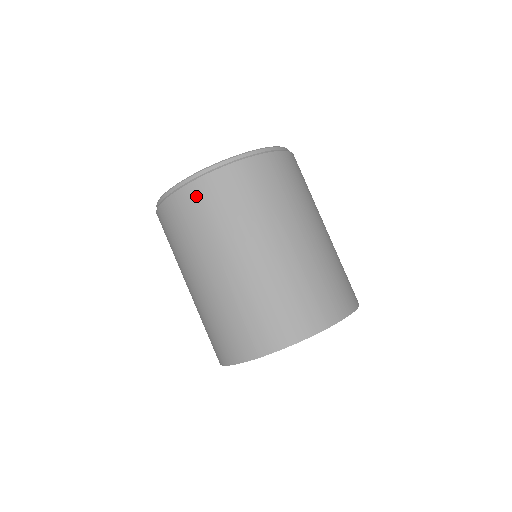
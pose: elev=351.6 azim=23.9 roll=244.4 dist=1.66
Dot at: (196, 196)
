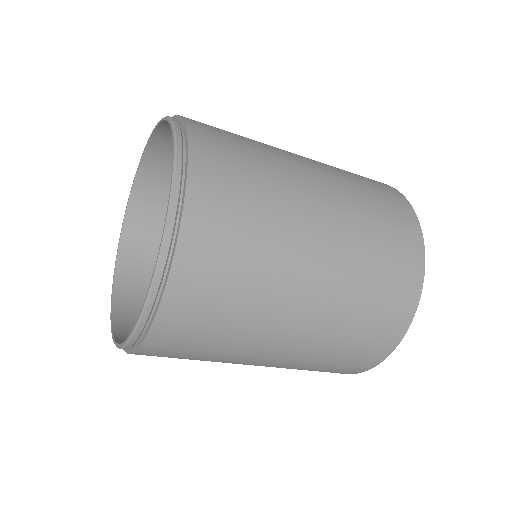
Dot at: (196, 268)
